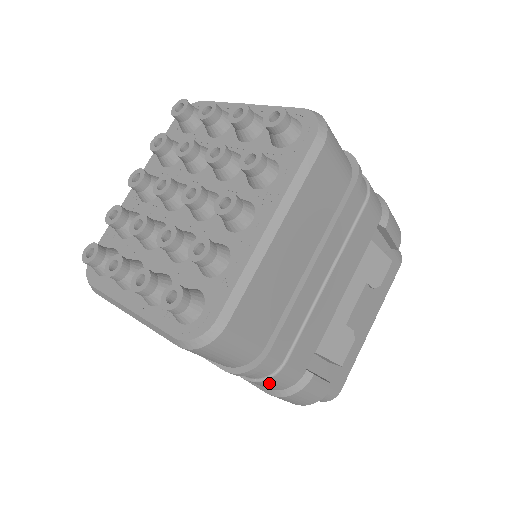
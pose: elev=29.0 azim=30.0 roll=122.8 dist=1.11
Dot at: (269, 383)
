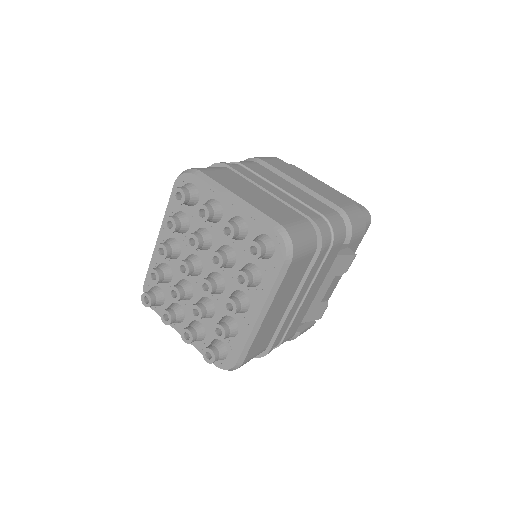
Dot at: occluded
